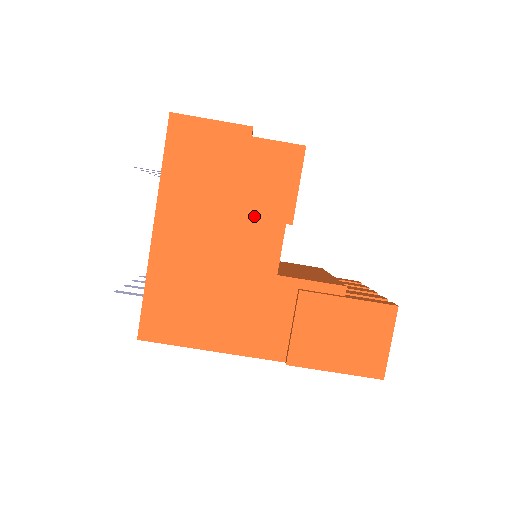
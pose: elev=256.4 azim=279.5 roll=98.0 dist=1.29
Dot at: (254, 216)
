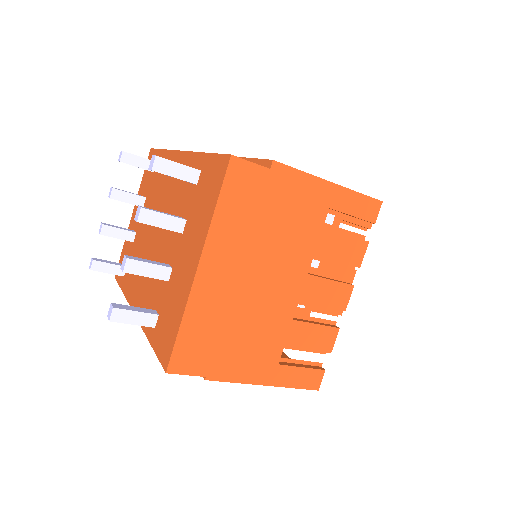
Dot at: occluded
